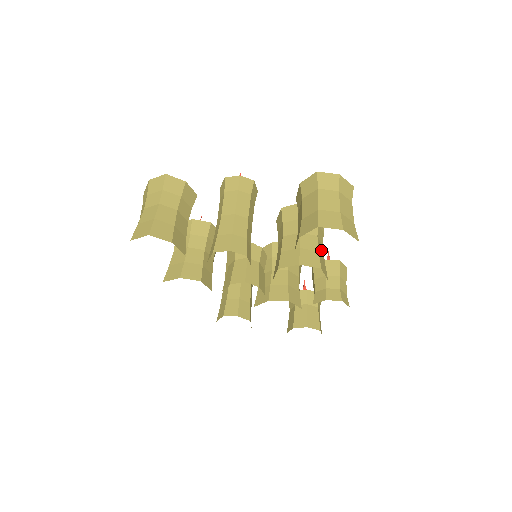
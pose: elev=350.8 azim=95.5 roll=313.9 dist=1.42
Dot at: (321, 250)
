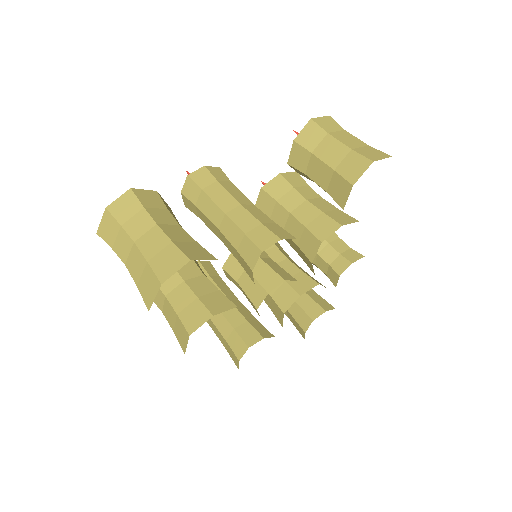
Dot at: occluded
